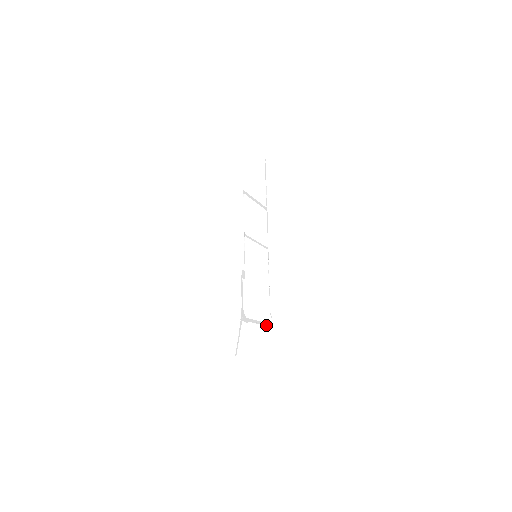
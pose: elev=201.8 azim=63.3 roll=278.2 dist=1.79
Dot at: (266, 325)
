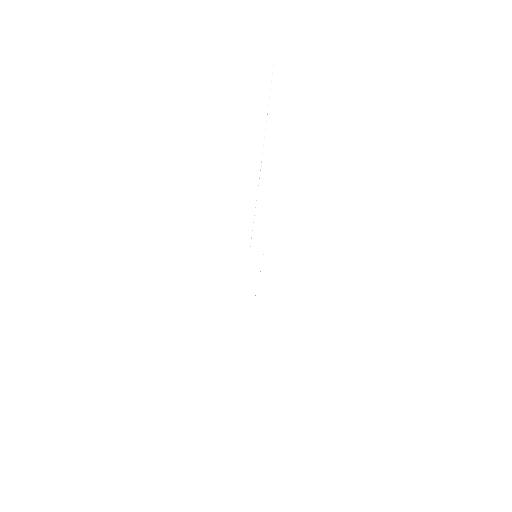
Dot at: occluded
